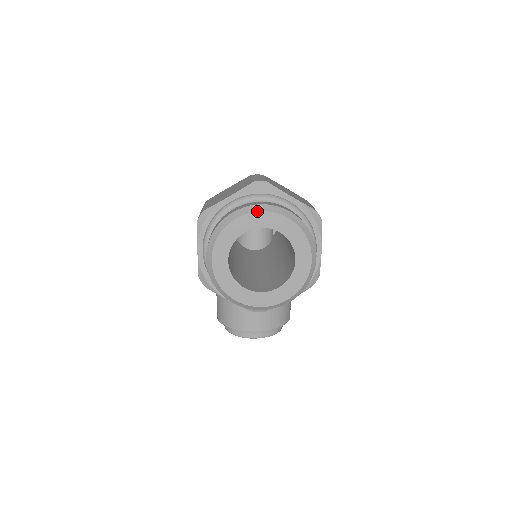
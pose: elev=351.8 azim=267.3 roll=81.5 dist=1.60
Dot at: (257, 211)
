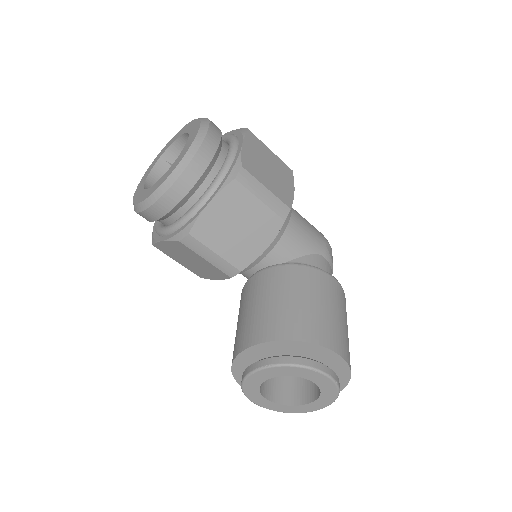
Dot at: (174, 137)
